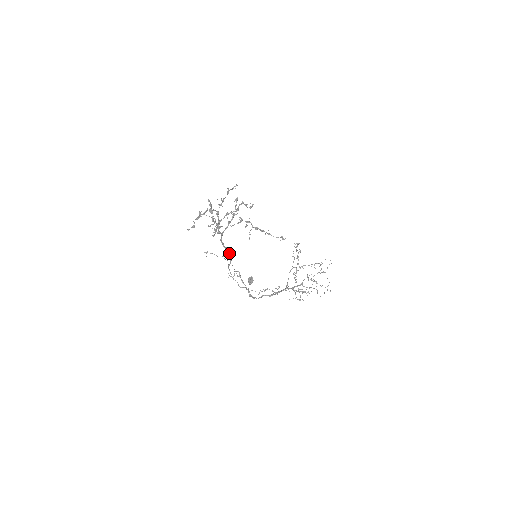
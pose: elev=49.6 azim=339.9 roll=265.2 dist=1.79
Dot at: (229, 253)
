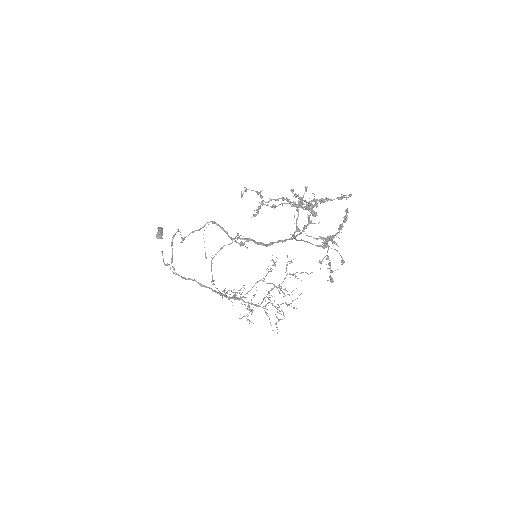
Dot at: occluded
